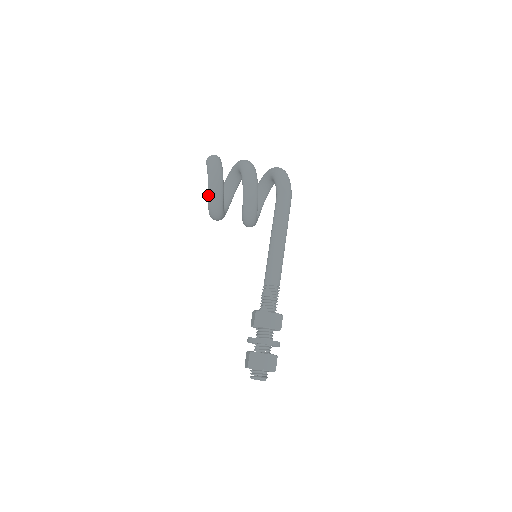
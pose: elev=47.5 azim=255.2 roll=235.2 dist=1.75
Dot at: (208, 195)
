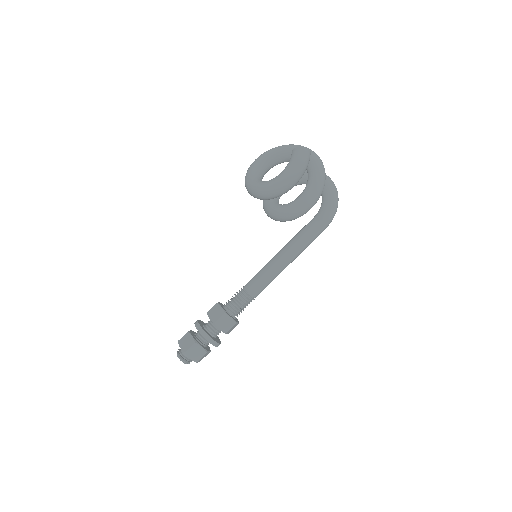
Dot at: (271, 185)
